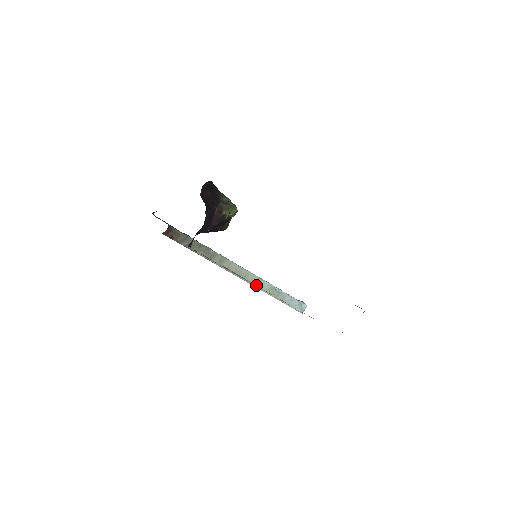
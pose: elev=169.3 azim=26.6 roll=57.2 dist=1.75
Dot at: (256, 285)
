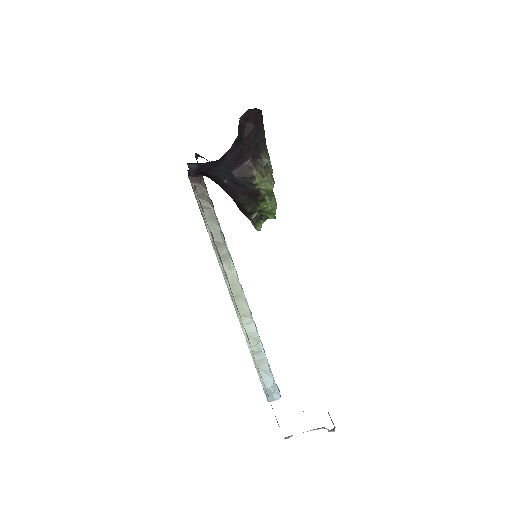
Dot at: (241, 318)
